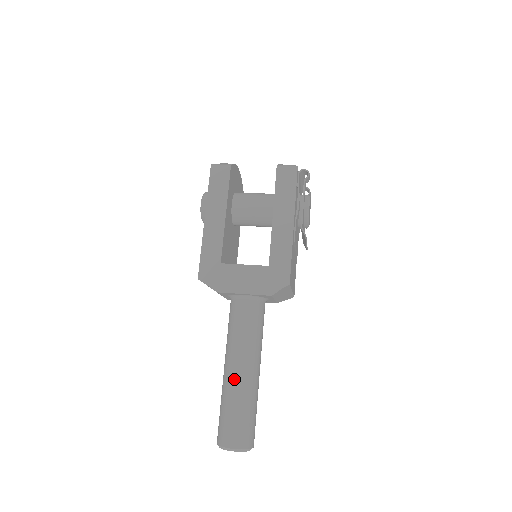
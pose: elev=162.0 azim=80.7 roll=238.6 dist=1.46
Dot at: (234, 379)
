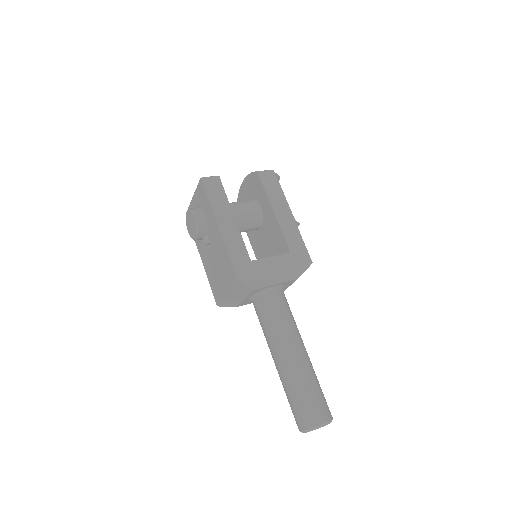
Dot at: (297, 362)
